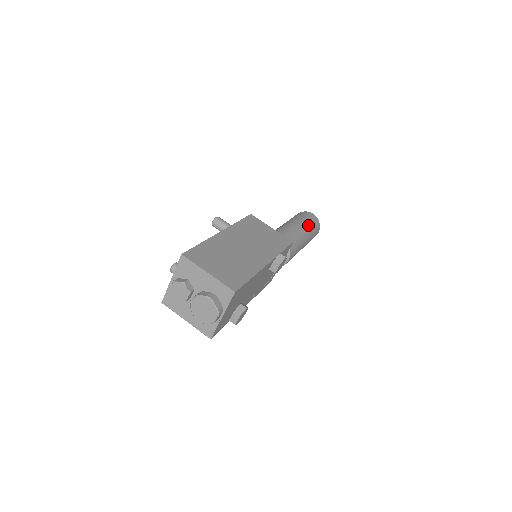
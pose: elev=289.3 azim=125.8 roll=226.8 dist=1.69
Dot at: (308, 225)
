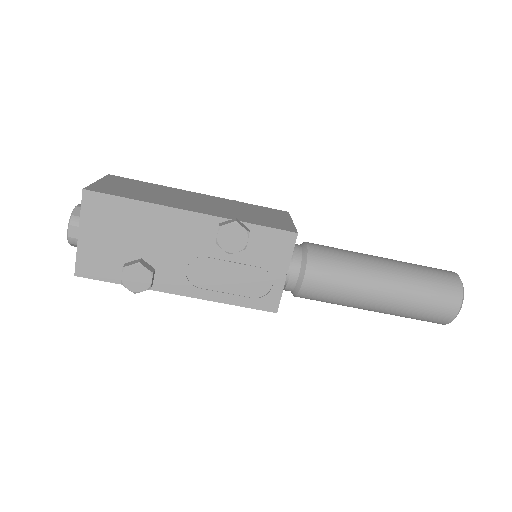
Dot at: (412, 270)
